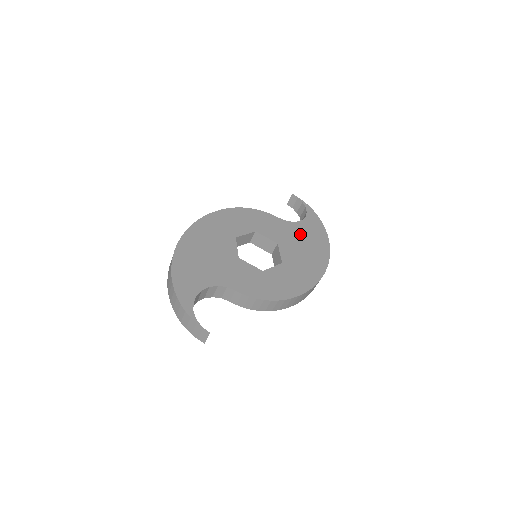
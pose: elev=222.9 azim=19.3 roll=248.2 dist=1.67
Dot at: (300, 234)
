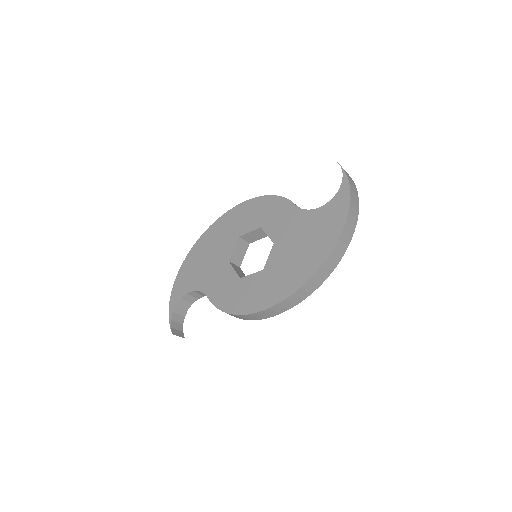
Dot at: (307, 228)
